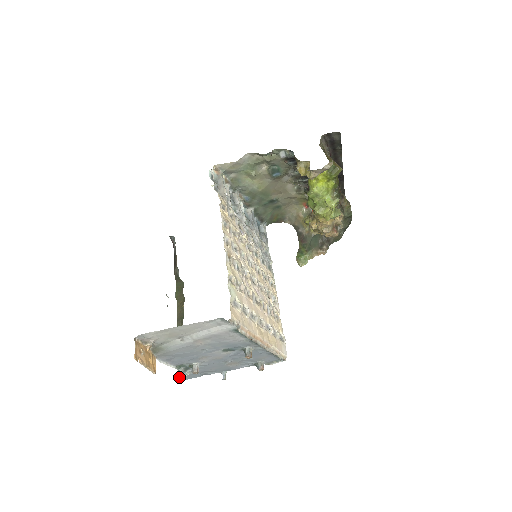
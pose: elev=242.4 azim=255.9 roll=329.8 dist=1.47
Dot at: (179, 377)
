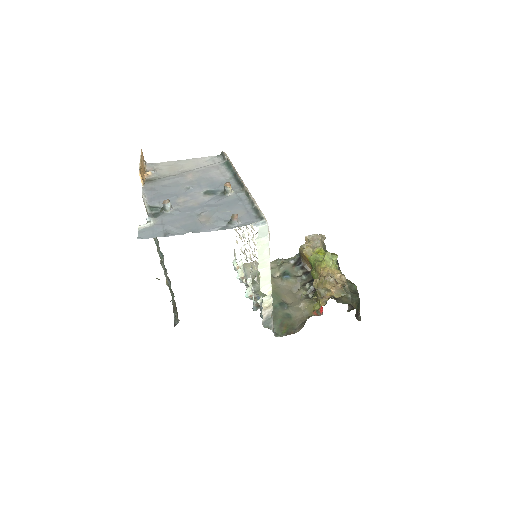
Dot at: (139, 226)
